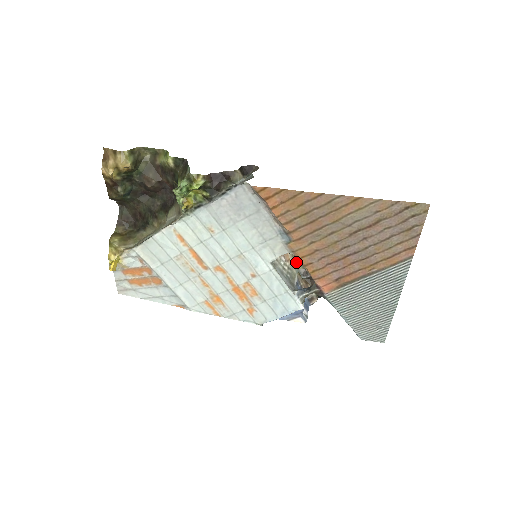
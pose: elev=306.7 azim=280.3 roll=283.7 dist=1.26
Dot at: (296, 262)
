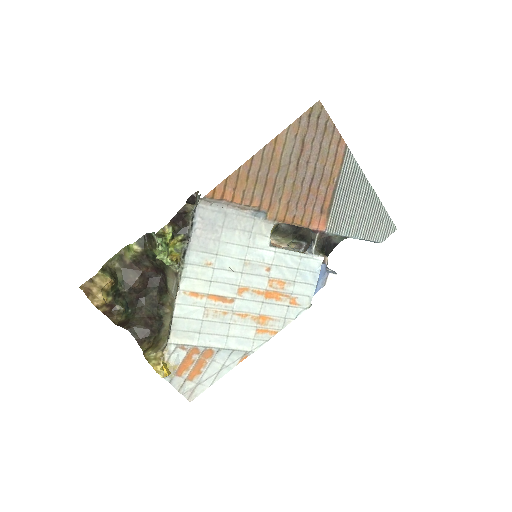
Dot at: (286, 243)
